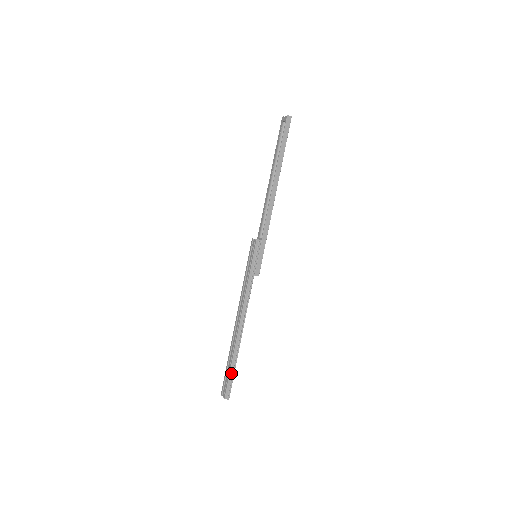
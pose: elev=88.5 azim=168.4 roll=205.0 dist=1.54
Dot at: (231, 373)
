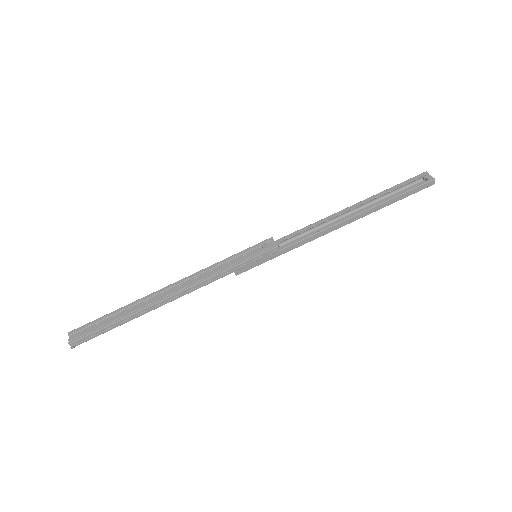
Dot at: (105, 329)
